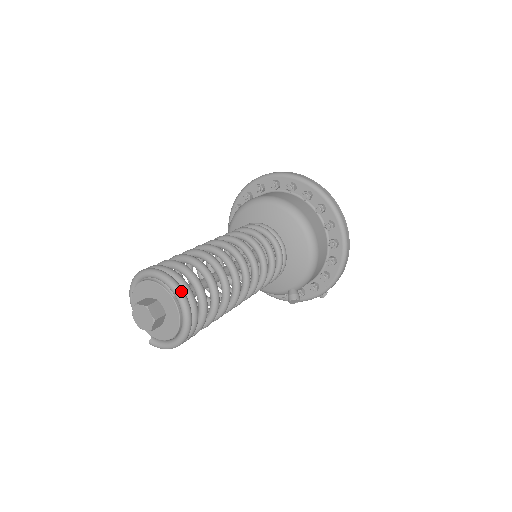
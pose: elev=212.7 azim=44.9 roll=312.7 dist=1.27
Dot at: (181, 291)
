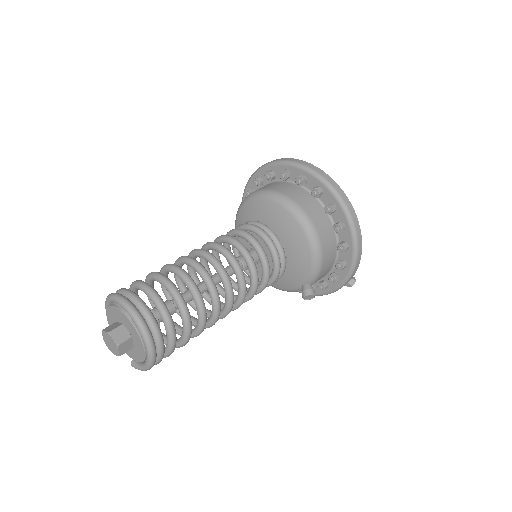
Dot at: (135, 313)
